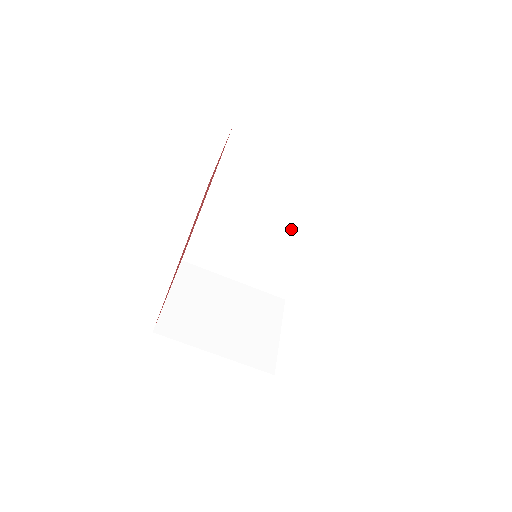
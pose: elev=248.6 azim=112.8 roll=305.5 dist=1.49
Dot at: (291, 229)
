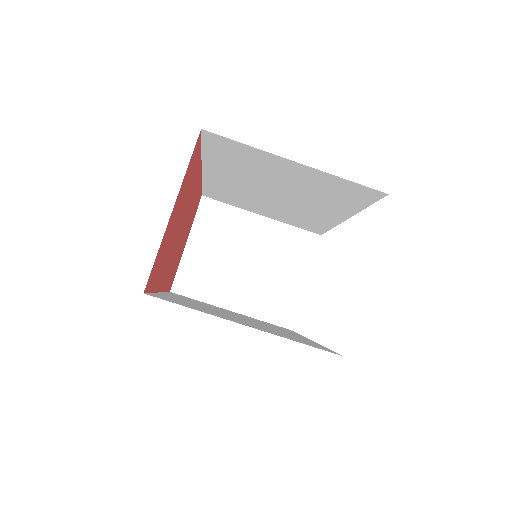
Dot at: (311, 204)
